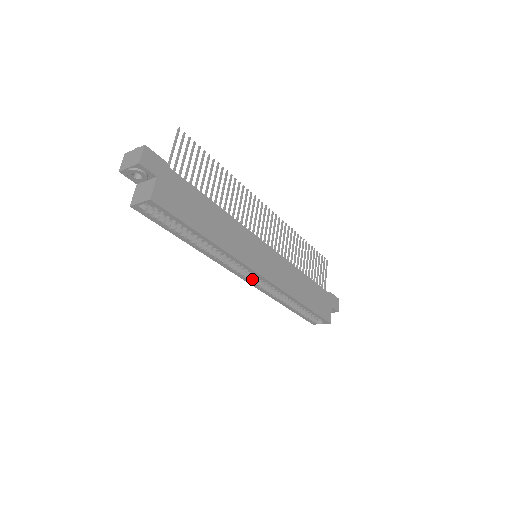
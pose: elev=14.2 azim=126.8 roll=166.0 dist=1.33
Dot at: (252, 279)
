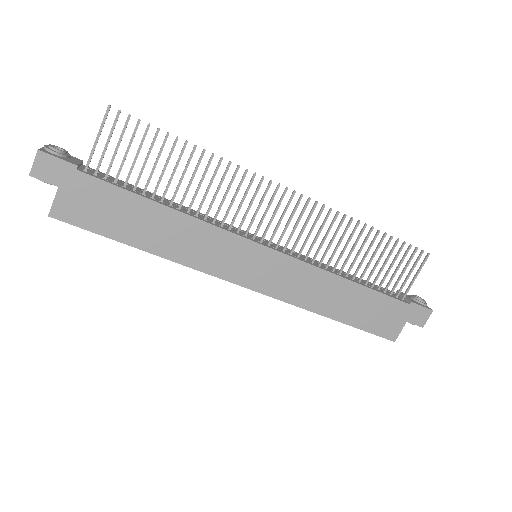
Dot at: occluded
